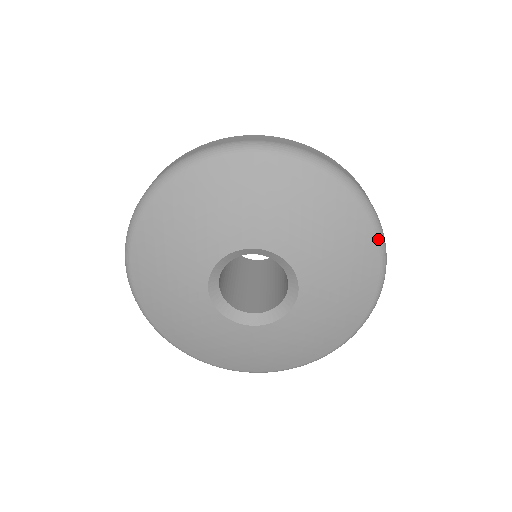
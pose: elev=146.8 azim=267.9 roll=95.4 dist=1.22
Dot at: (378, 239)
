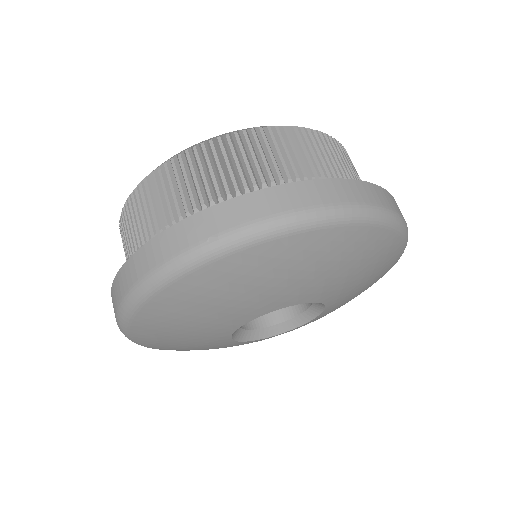
Dot at: (405, 245)
